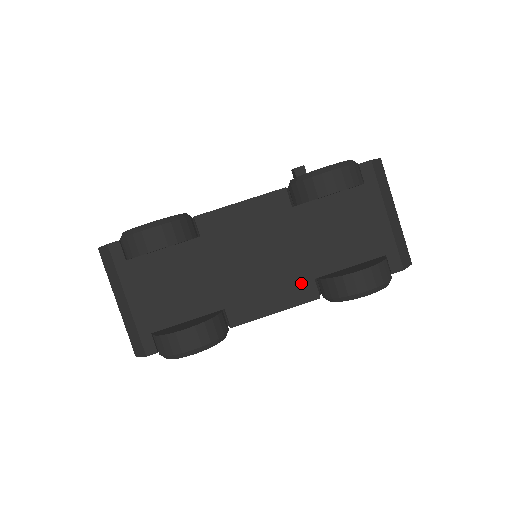
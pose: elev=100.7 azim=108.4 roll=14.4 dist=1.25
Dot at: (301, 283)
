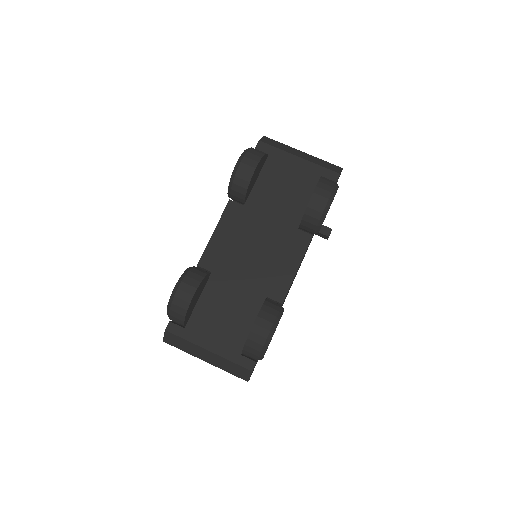
Dot at: (293, 239)
